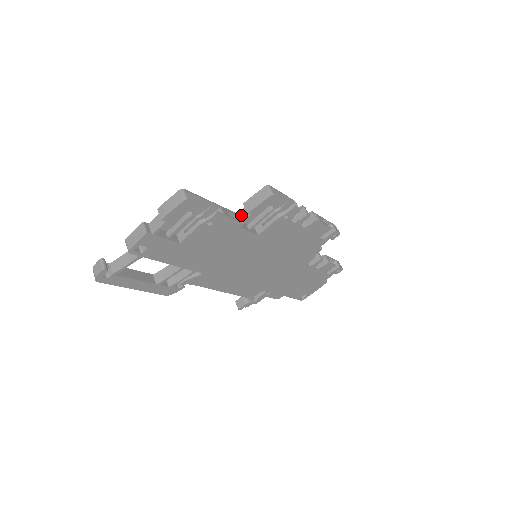
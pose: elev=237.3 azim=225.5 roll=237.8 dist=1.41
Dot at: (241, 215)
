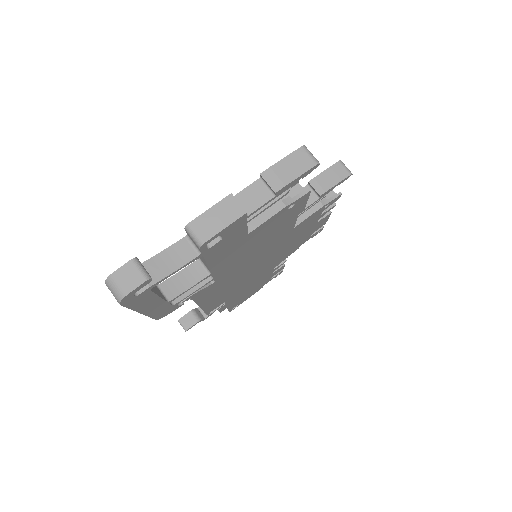
Dot at: occluded
